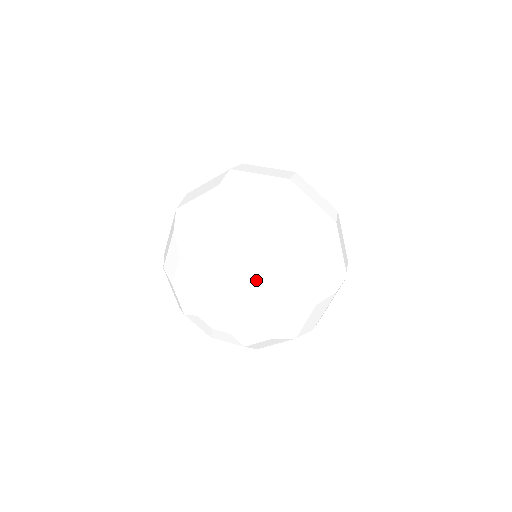
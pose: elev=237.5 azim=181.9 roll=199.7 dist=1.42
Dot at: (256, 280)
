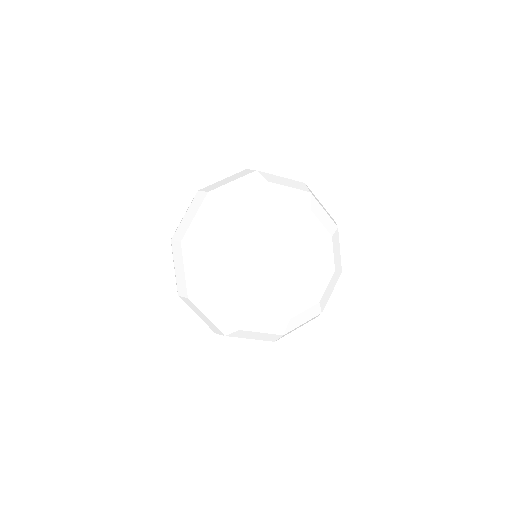
Dot at: (273, 218)
